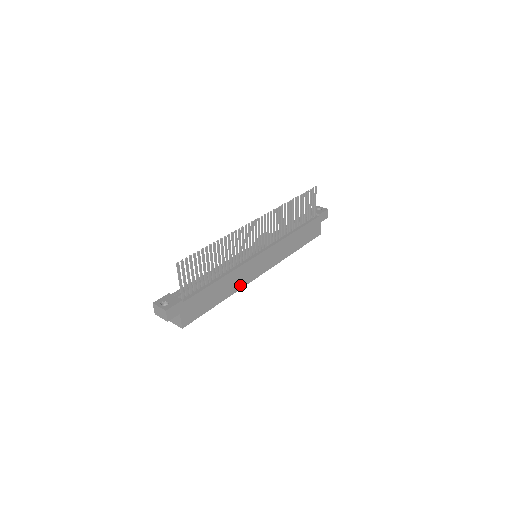
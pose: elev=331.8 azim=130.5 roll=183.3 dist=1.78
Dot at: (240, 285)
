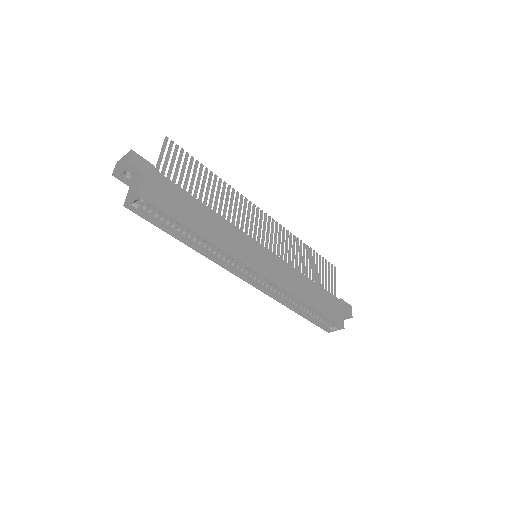
Dot at: (229, 248)
